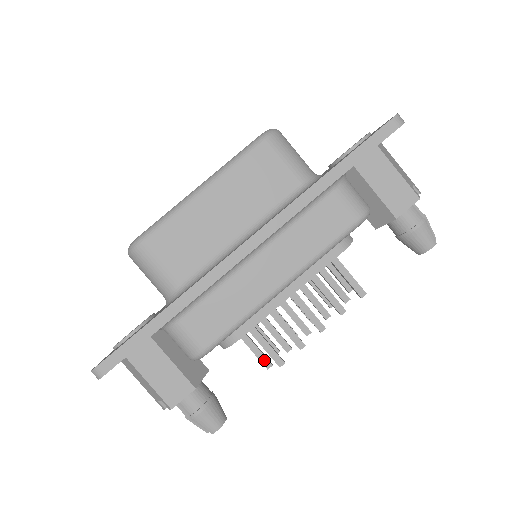
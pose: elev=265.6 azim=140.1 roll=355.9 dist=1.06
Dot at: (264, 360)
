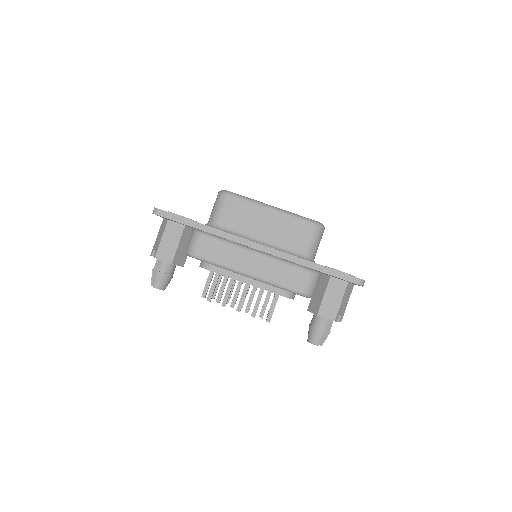
Dot at: (205, 292)
